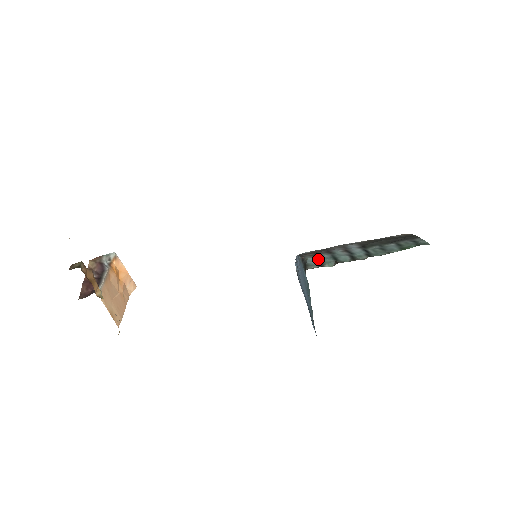
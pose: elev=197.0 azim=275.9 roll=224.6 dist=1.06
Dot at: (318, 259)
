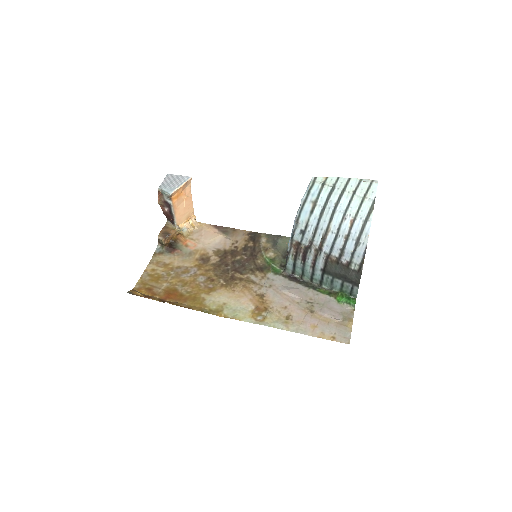
Dot at: (294, 266)
